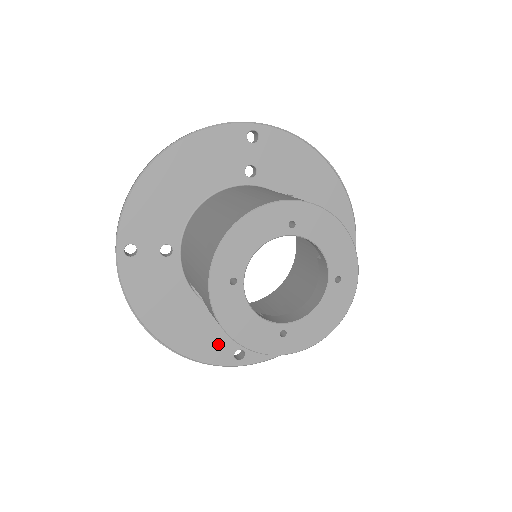
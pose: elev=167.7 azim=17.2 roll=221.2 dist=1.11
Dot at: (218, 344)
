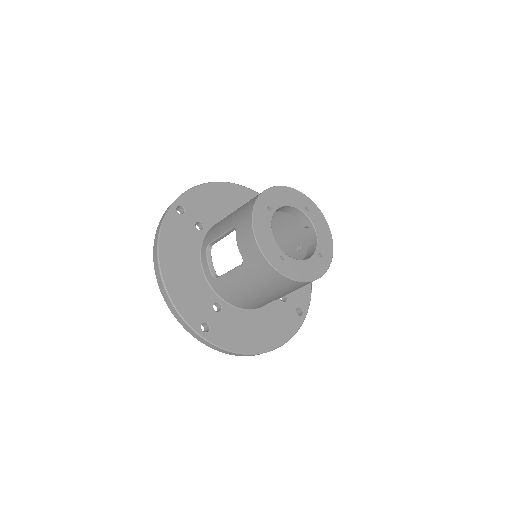
Dot at: (196, 307)
